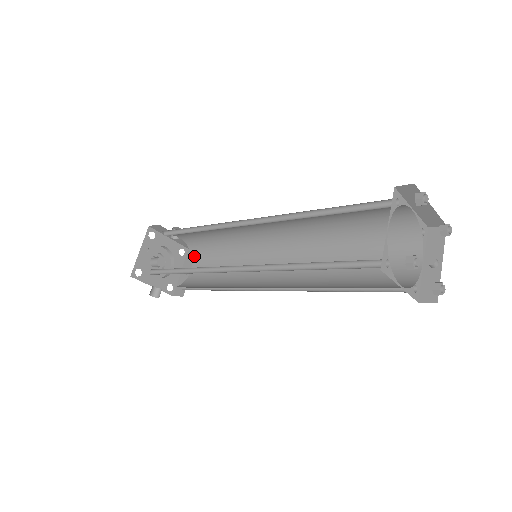
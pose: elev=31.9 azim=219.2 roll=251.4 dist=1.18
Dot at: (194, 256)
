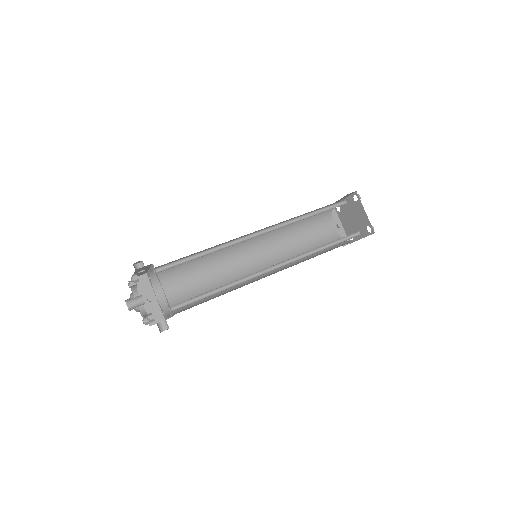
Dot at: (155, 281)
